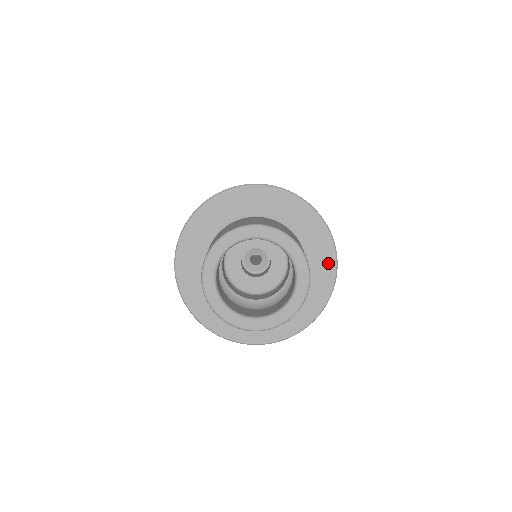
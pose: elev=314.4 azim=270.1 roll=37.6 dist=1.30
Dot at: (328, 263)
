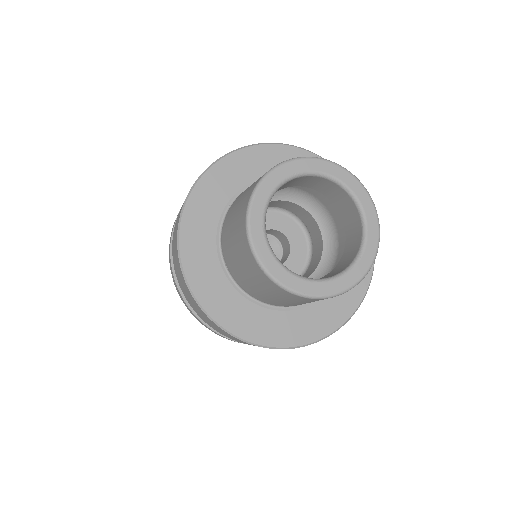
Dot at: occluded
